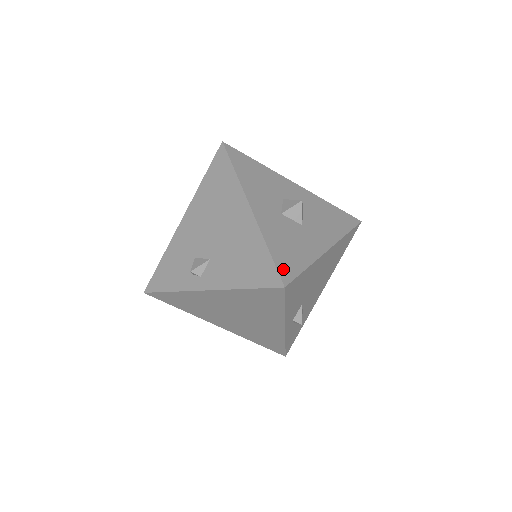
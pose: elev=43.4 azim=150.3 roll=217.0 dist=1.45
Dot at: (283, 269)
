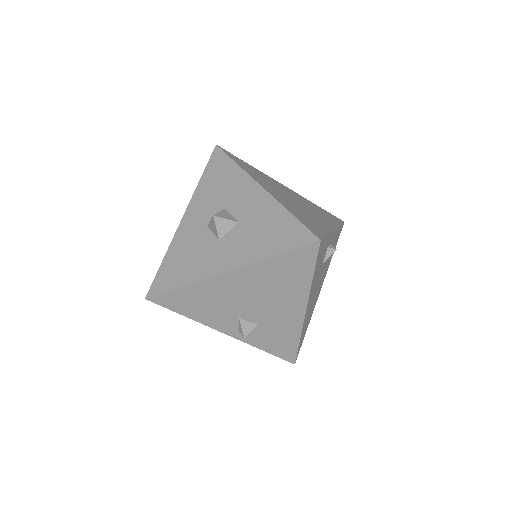
Dot at: (158, 282)
